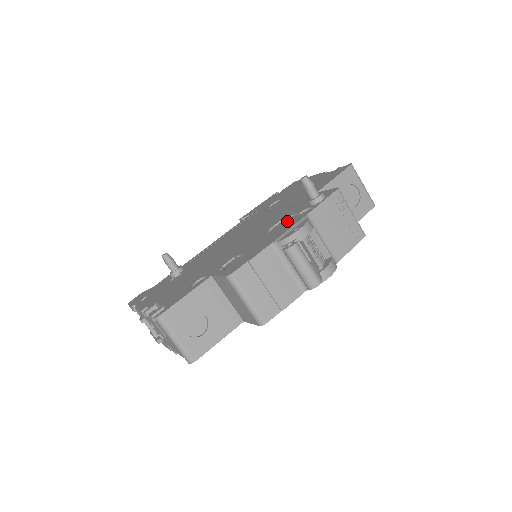
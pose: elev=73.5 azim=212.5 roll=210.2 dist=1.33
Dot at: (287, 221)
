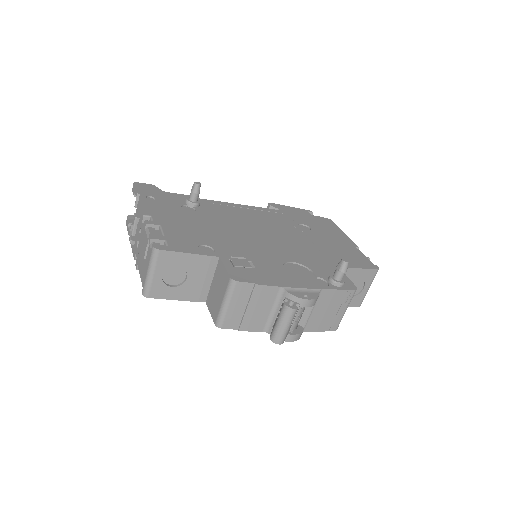
Dot at: (304, 271)
